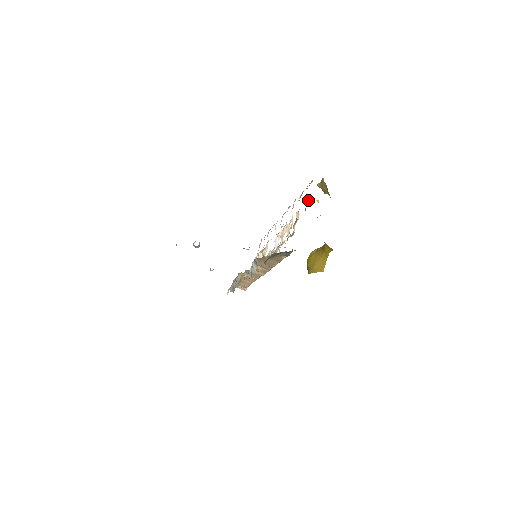
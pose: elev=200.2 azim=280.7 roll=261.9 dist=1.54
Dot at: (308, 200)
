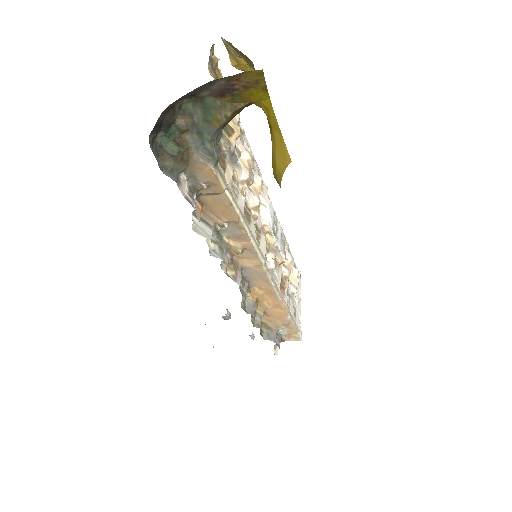
Dot at: (210, 72)
